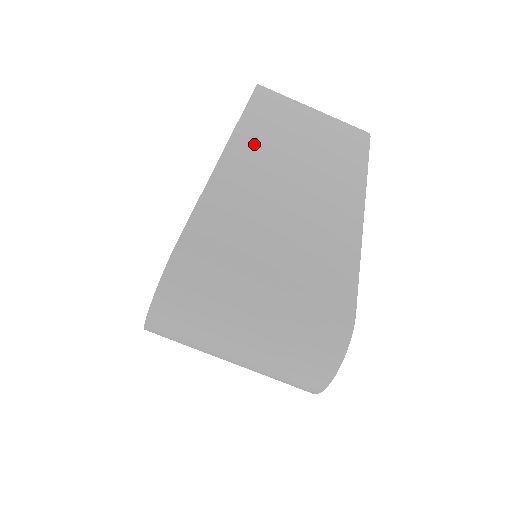
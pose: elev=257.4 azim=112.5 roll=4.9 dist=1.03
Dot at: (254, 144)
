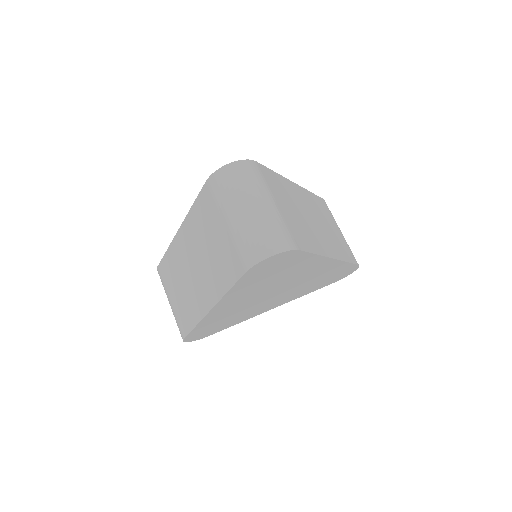
Dot at: (307, 198)
